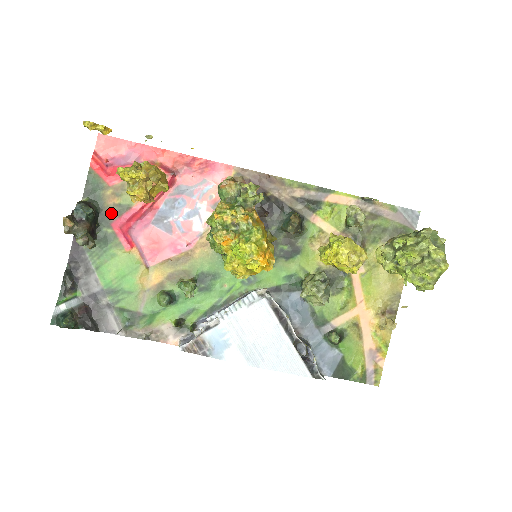
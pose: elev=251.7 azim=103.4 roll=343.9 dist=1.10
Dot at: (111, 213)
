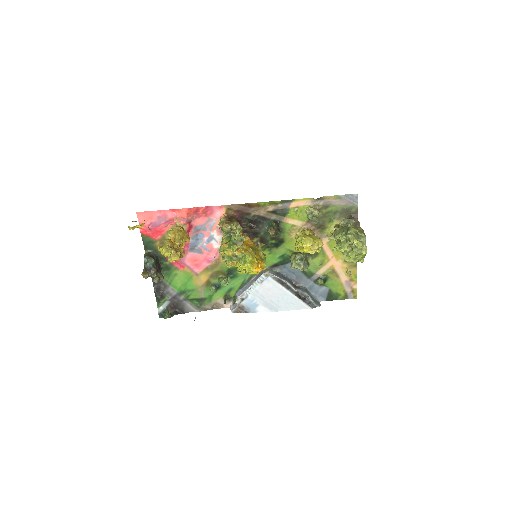
Dot at: occluded
